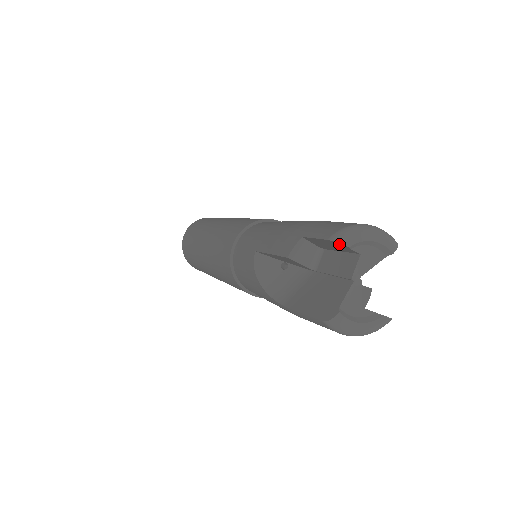
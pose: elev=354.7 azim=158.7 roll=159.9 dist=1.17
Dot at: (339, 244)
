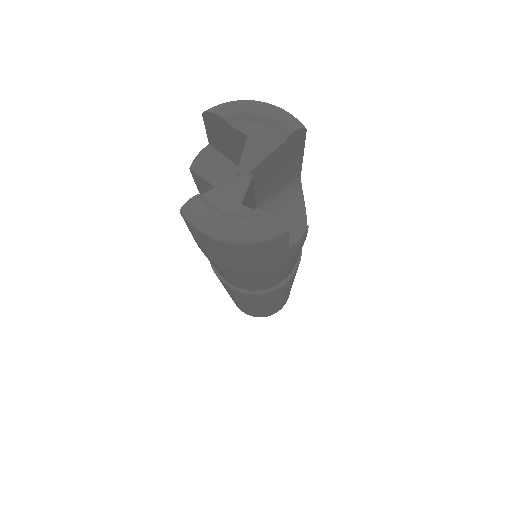
Dot at: (214, 118)
